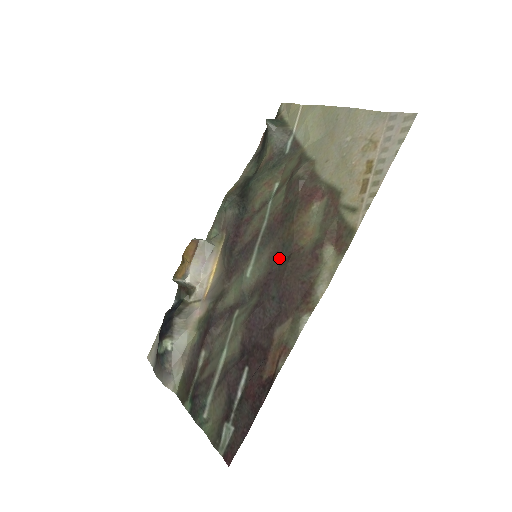
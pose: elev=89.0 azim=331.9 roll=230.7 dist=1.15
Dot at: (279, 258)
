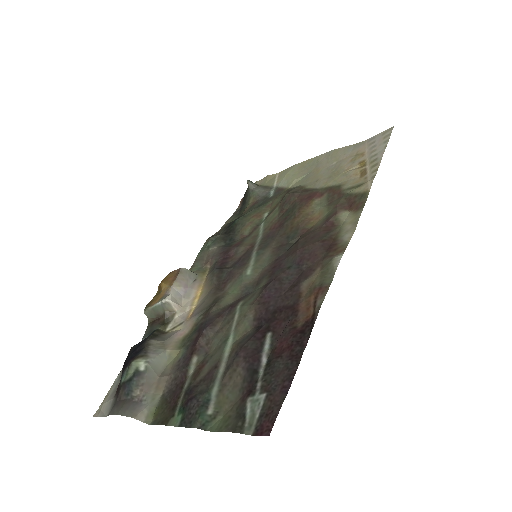
Dot at: (285, 246)
